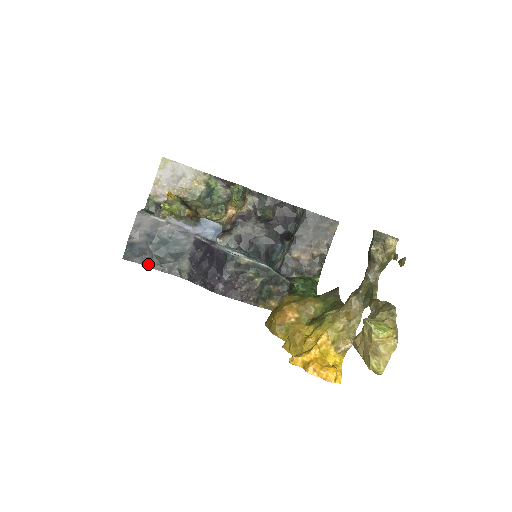
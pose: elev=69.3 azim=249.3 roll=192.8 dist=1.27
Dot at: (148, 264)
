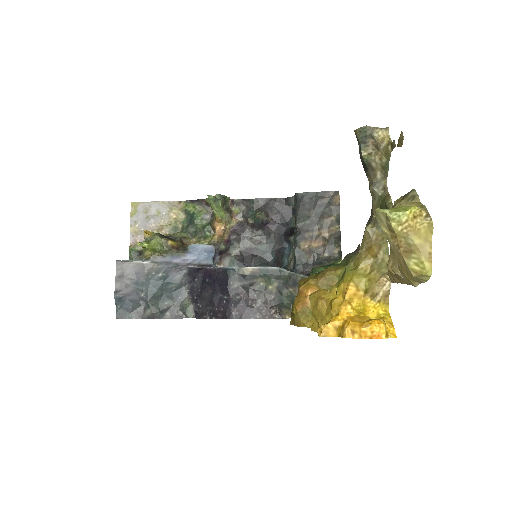
Dot at: (146, 316)
